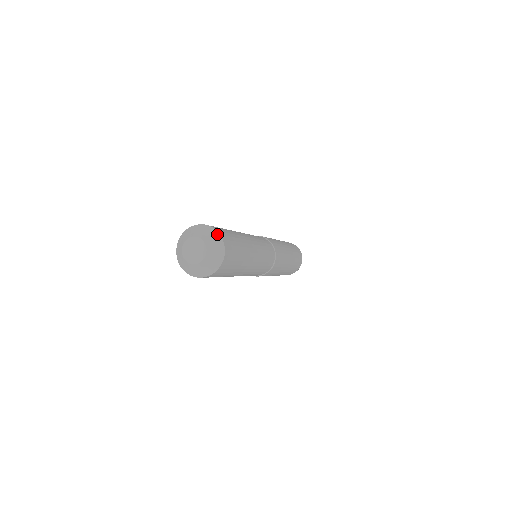
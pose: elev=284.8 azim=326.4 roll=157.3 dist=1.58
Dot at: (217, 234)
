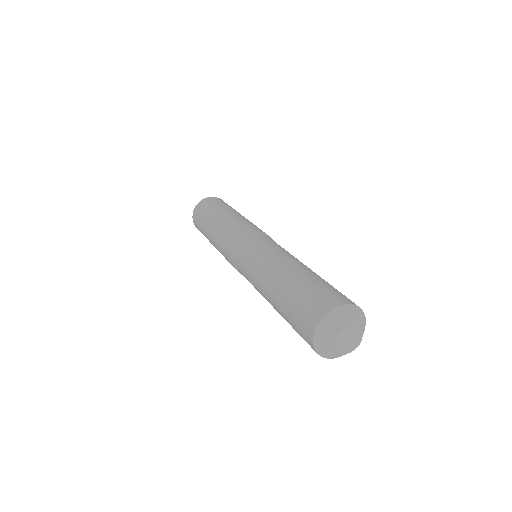
Dot at: (365, 319)
